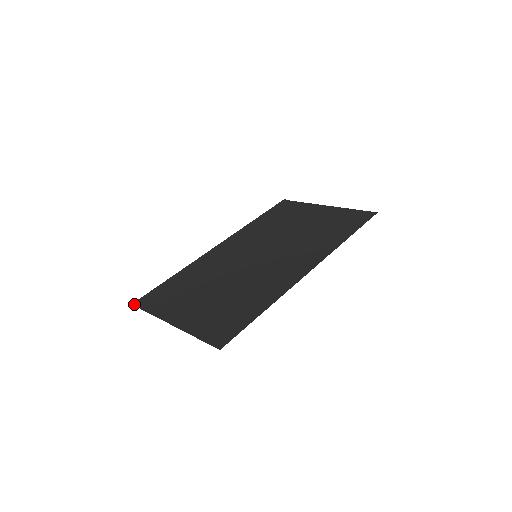
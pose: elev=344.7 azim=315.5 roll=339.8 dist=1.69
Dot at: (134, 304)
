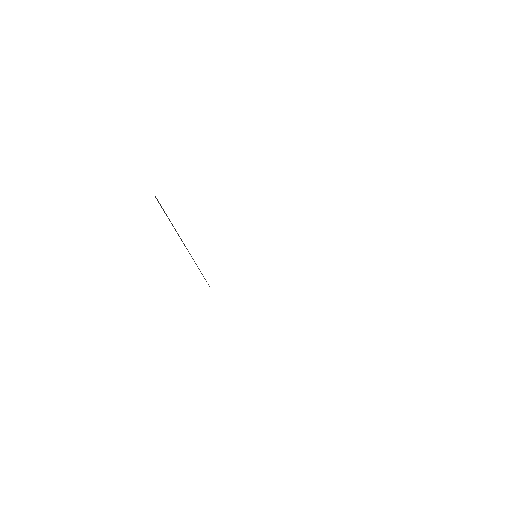
Dot at: (155, 197)
